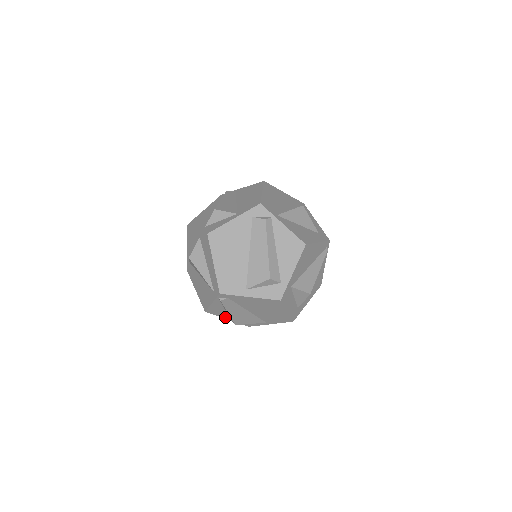
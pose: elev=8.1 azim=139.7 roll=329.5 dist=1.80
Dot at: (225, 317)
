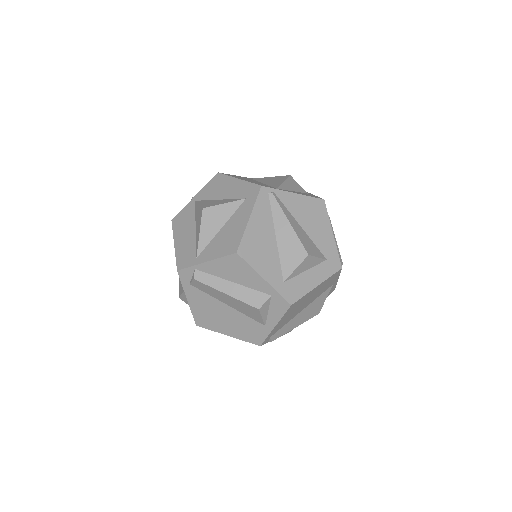
Dot at: occluded
